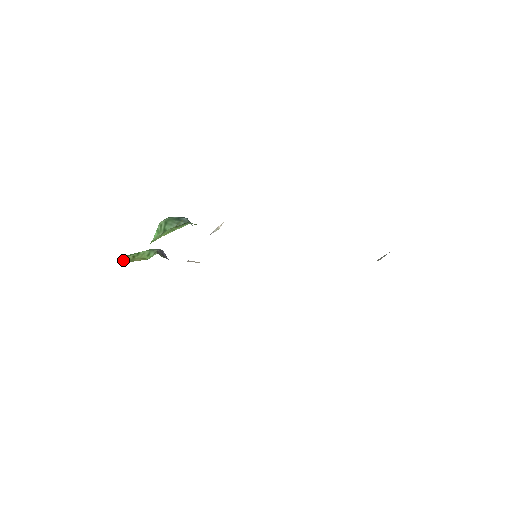
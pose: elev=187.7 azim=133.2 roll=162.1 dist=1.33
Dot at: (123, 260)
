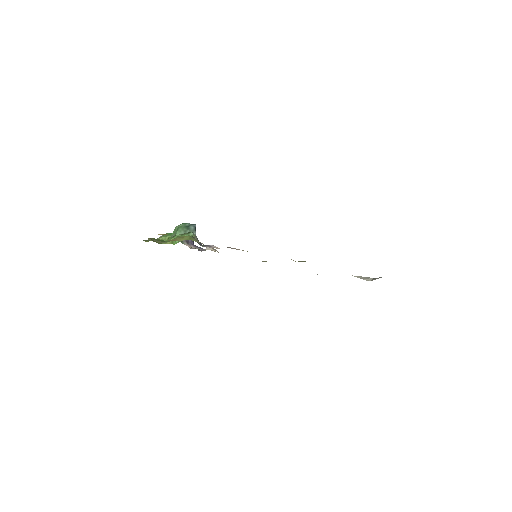
Dot at: occluded
